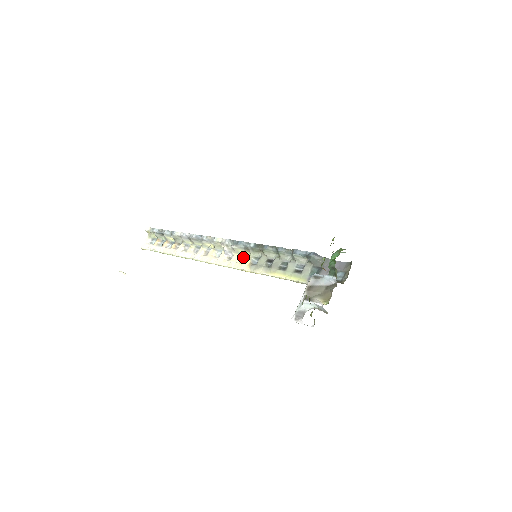
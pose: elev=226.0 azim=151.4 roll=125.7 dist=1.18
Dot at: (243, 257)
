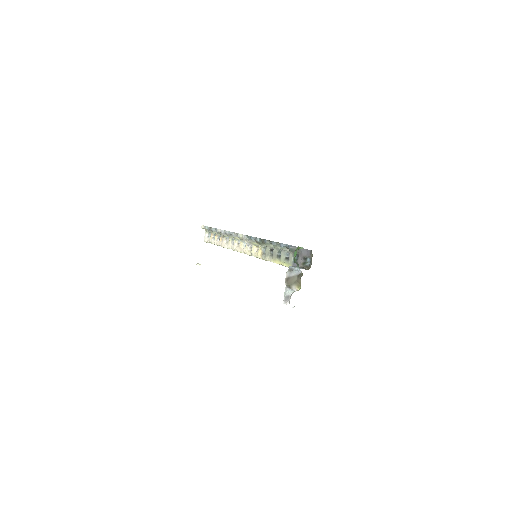
Dot at: (258, 247)
